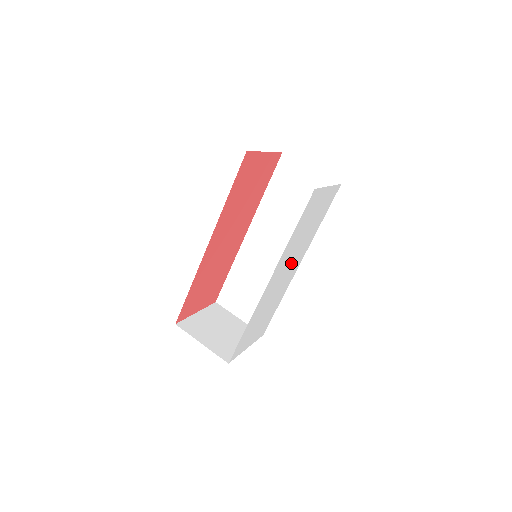
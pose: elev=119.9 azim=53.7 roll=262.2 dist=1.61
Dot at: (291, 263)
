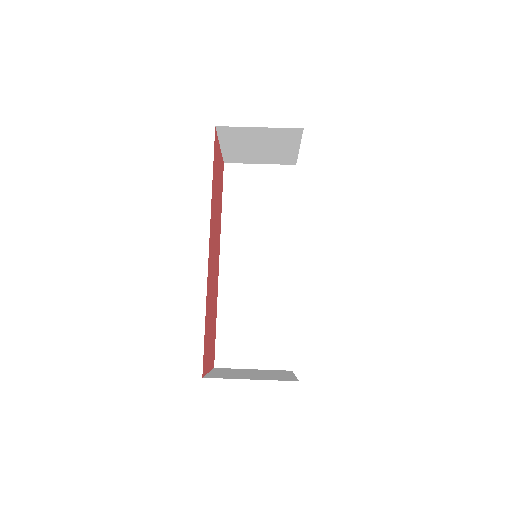
Dot at: occluded
